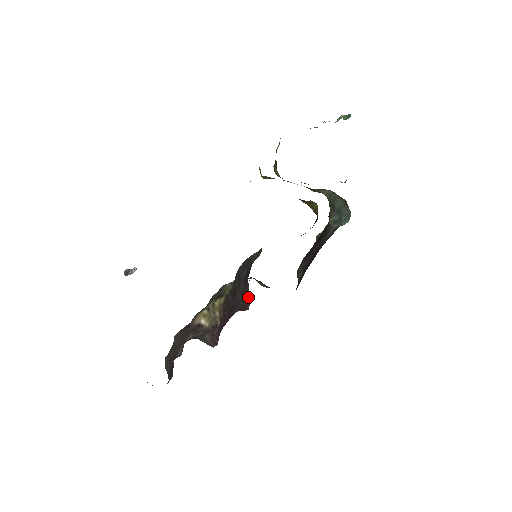
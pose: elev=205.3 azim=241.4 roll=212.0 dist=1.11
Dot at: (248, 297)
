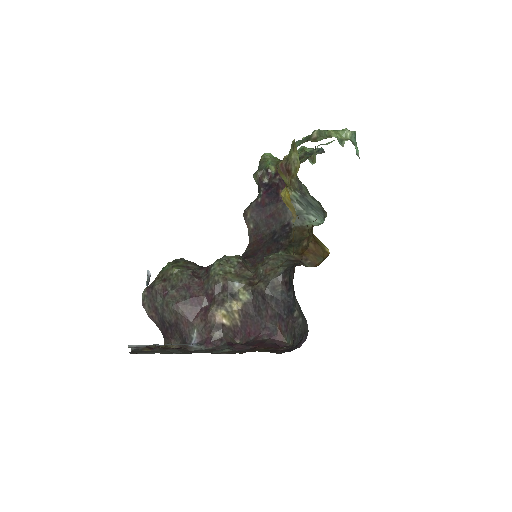
Dot at: (286, 333)
